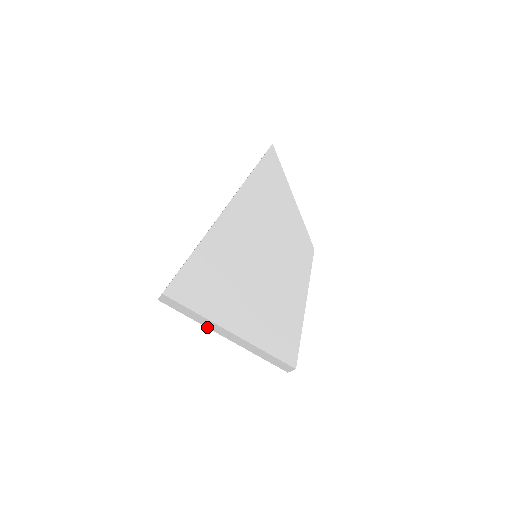
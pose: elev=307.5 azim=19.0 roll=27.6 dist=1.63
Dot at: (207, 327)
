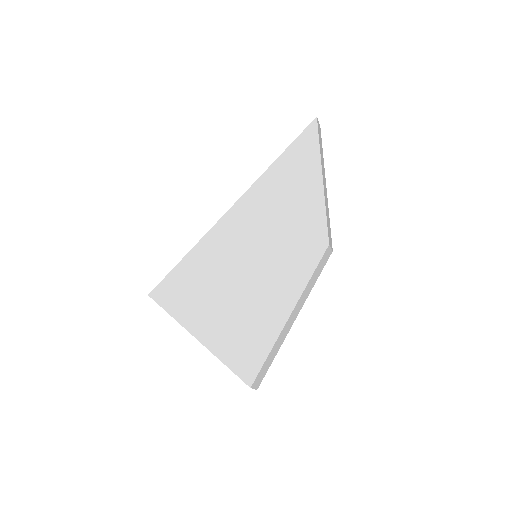
Dot at: occluded
